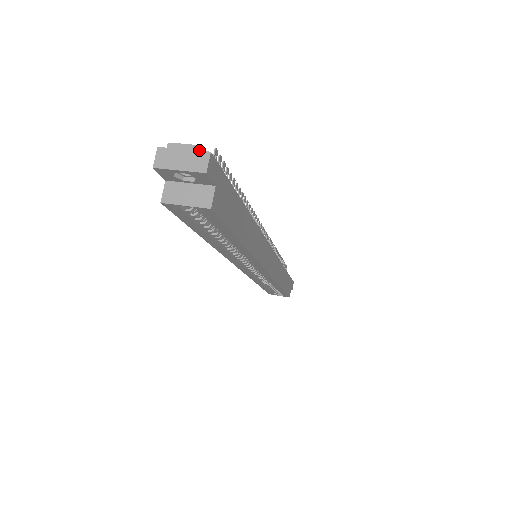
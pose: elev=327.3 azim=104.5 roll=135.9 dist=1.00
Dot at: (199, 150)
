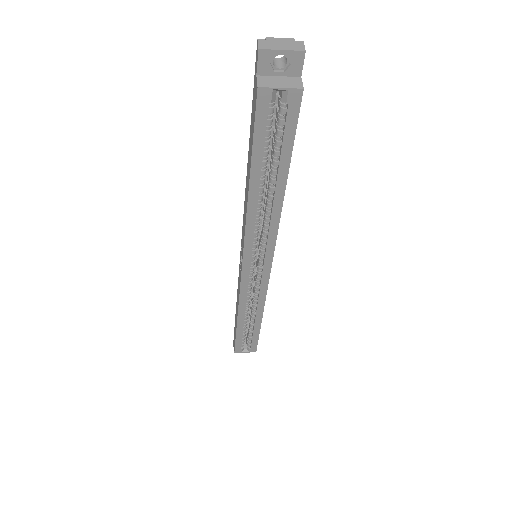
Dot at: (293, 40)
